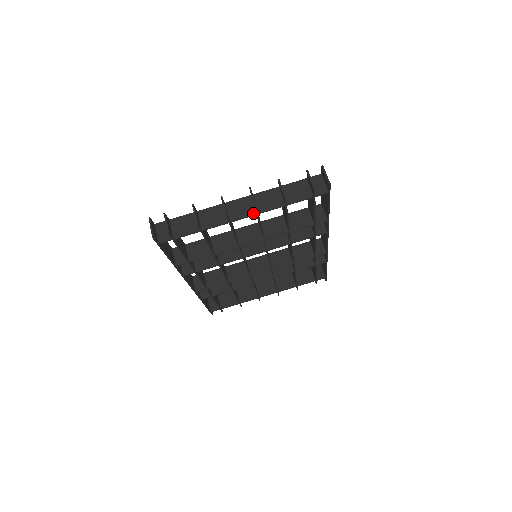
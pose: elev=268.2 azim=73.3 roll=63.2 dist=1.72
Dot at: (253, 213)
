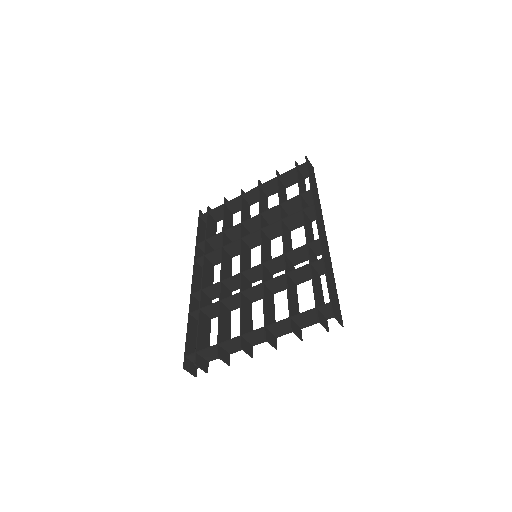
Dot at: occluded
